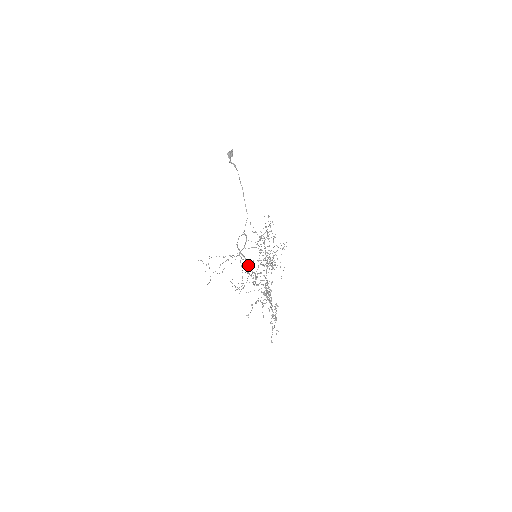
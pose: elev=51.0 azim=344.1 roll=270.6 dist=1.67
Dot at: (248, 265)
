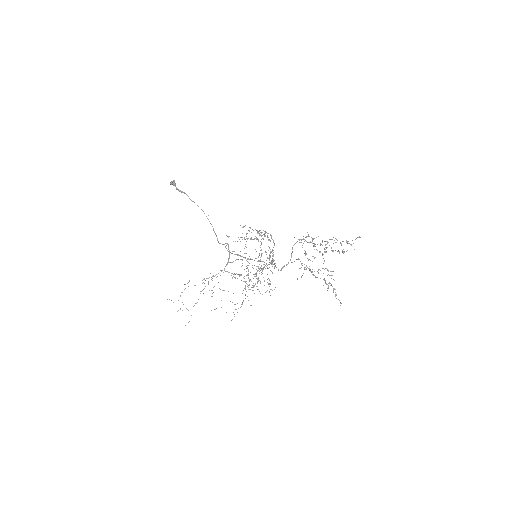
Dot at: (257, 261)
